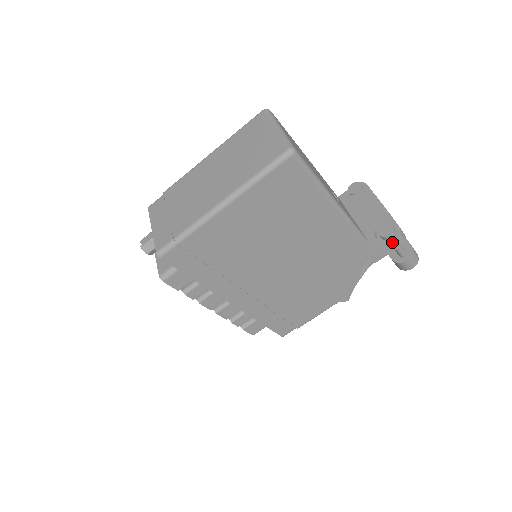
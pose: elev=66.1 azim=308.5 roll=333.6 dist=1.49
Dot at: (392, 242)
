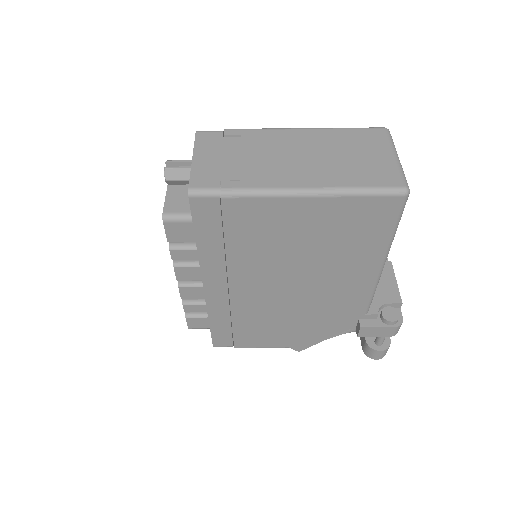
Dot at: (388, 329)
